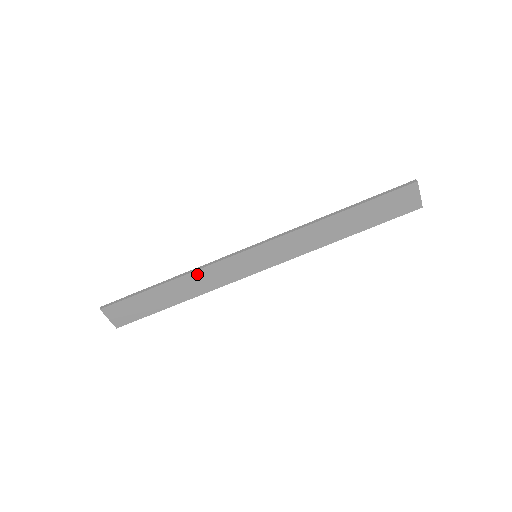
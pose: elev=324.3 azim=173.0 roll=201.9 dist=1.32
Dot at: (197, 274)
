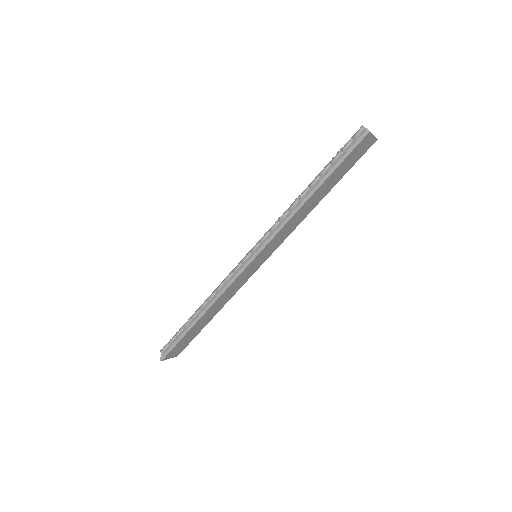
Dot at: (220, 299)
